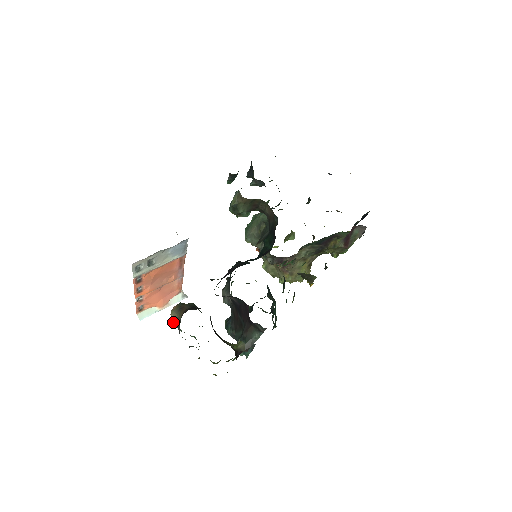
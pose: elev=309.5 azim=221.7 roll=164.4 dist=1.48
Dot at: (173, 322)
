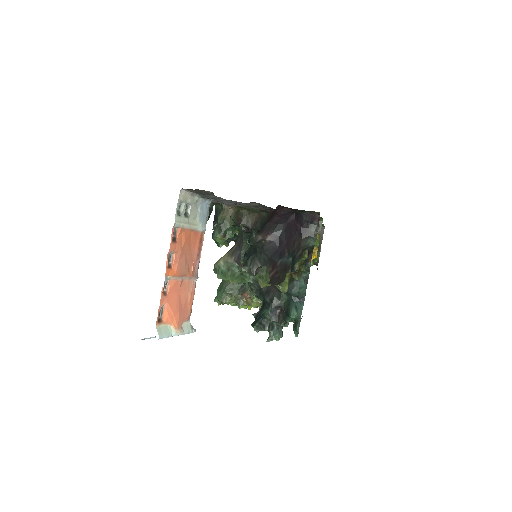
Dot at: (226, 259)
